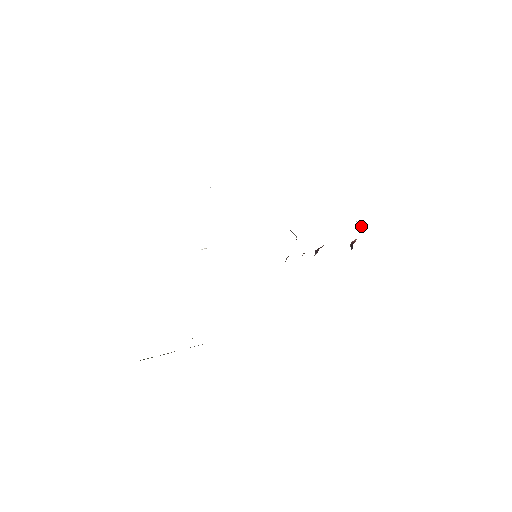
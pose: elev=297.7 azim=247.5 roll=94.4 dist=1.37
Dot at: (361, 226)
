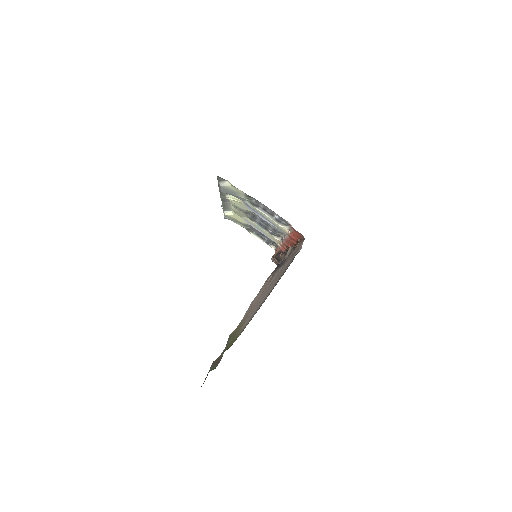
Dot at: (271, 247)
